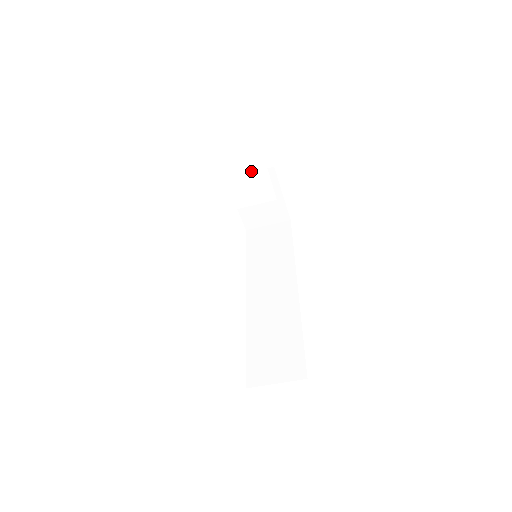
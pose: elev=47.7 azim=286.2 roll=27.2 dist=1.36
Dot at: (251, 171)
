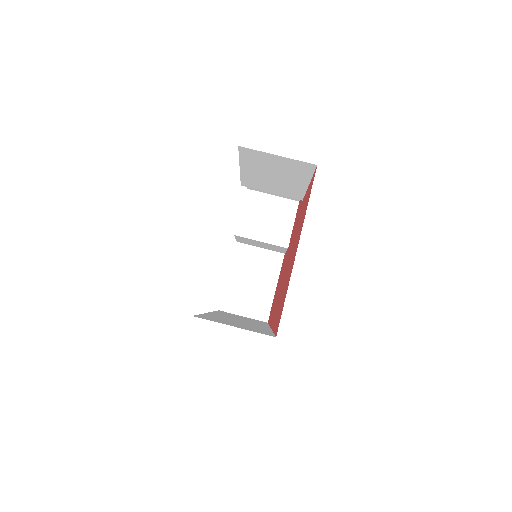
Dot at: (281, 211)
